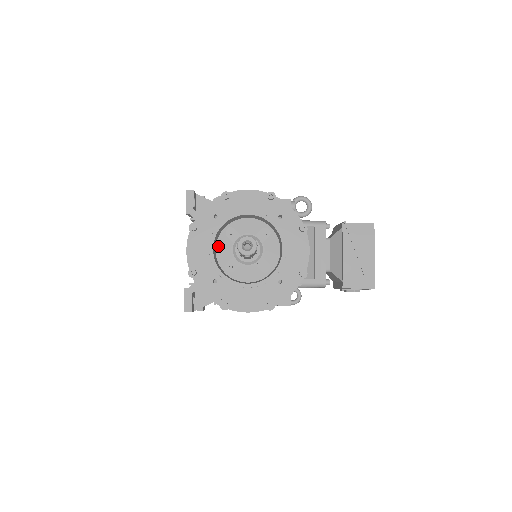
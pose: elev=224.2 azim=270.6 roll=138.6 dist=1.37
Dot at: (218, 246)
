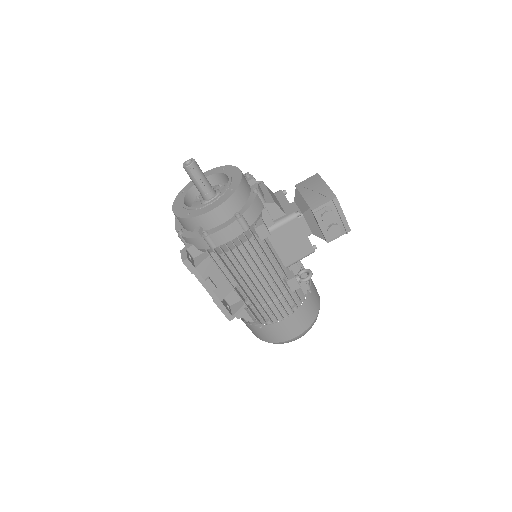
Dot at: occluded
